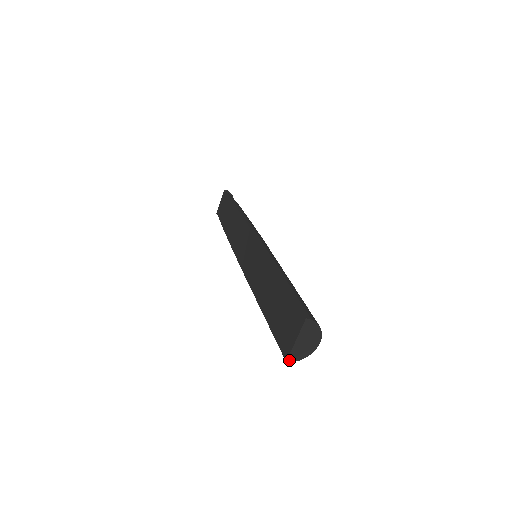
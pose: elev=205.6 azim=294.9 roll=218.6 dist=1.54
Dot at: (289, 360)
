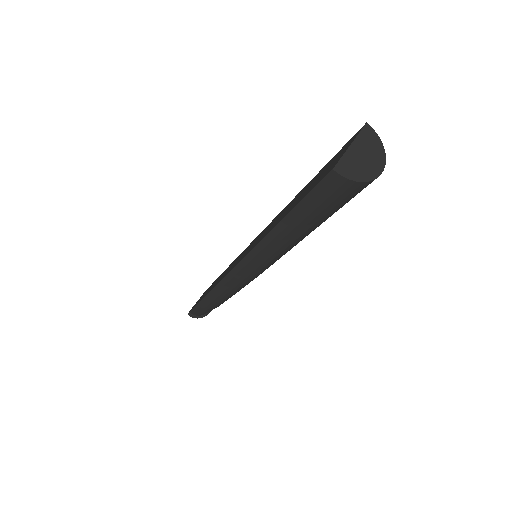
Dot at: (337, 170)
